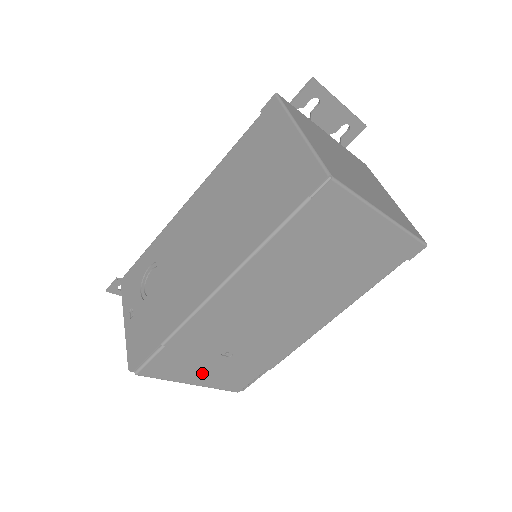
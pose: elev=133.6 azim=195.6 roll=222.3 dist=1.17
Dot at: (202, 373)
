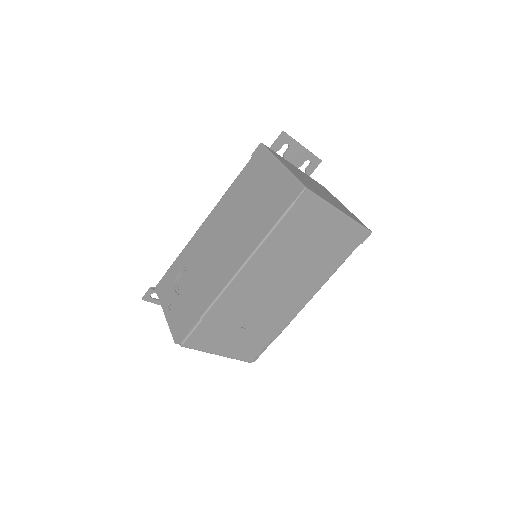
Dot at: (226, 344)
